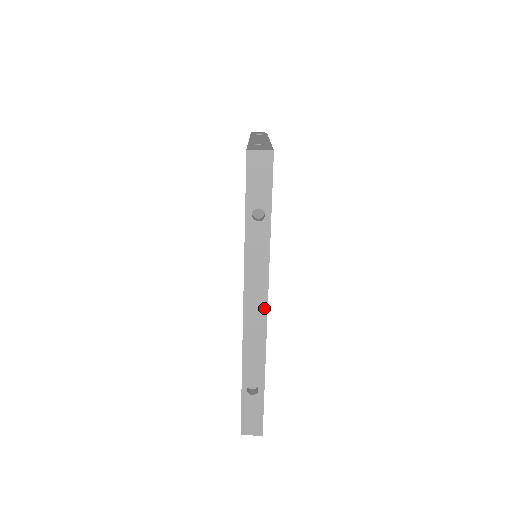
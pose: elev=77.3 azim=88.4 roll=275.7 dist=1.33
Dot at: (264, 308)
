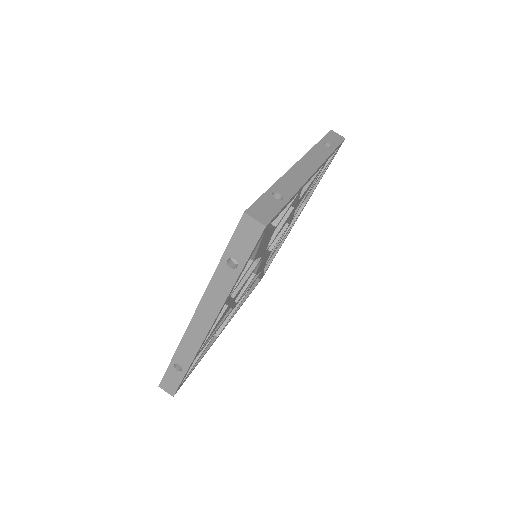
Dot at: (208, 325)
